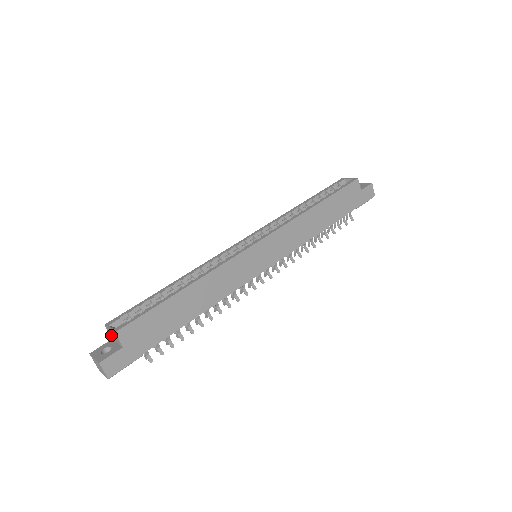
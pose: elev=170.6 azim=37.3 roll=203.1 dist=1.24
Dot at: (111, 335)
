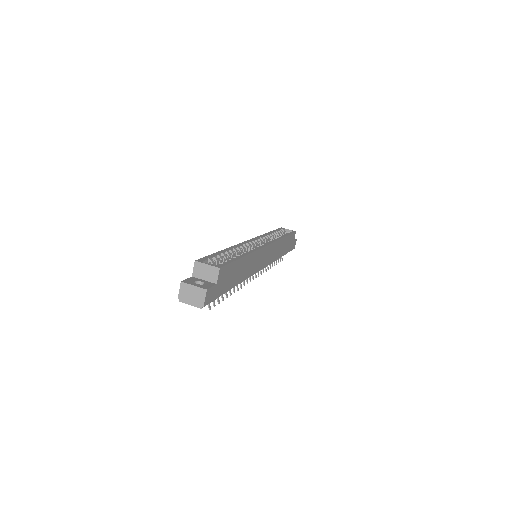
Dot at: (198, 272)
